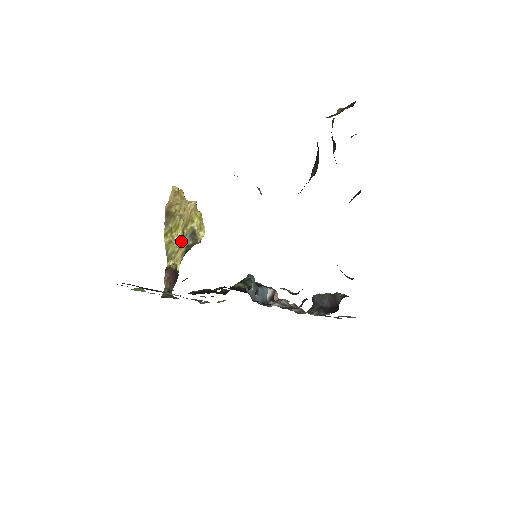
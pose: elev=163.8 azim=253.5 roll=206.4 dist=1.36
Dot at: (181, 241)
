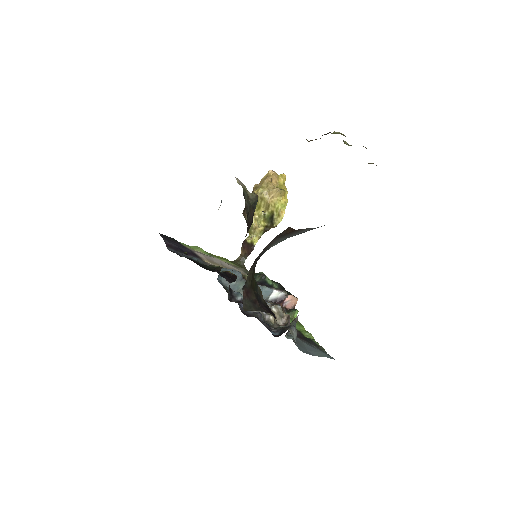
Dot at: (263, 220)
